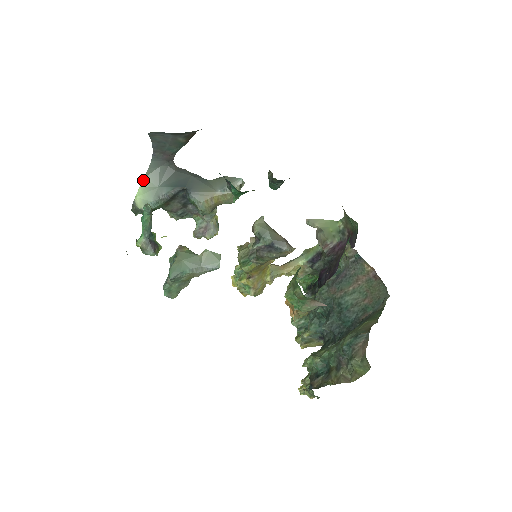
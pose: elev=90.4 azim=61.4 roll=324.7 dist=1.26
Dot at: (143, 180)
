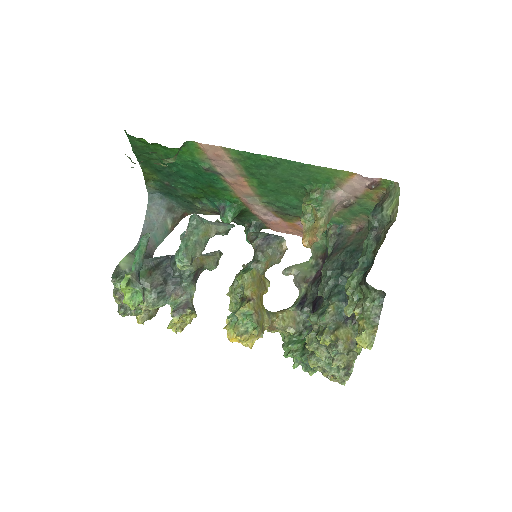
Dot at: (128, 254)
